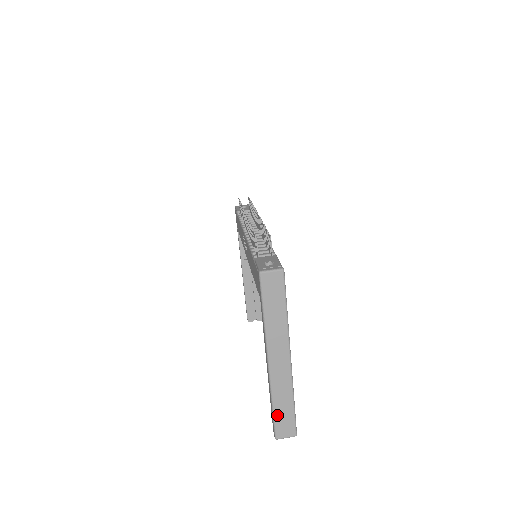
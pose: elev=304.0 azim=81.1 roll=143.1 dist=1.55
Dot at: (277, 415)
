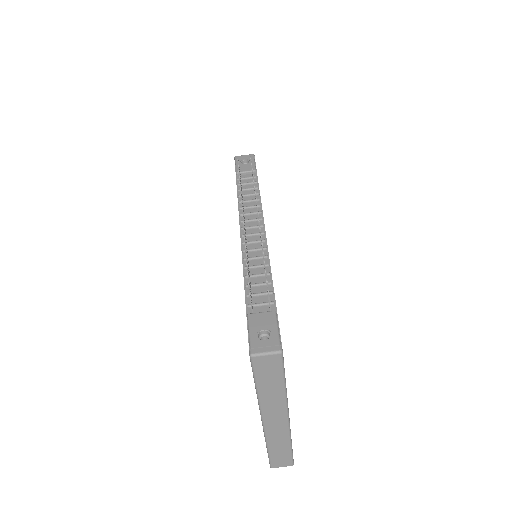
Dot at: (272, 454)
